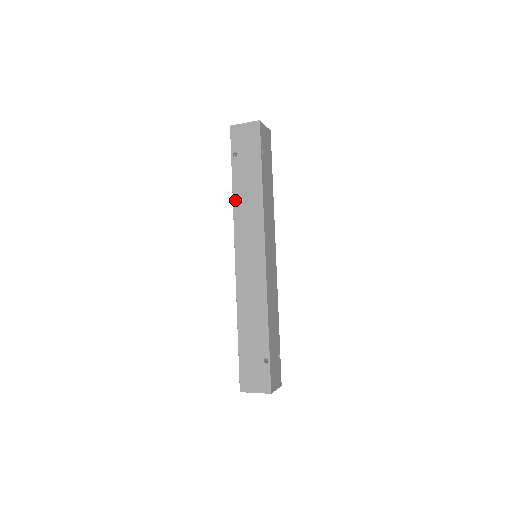
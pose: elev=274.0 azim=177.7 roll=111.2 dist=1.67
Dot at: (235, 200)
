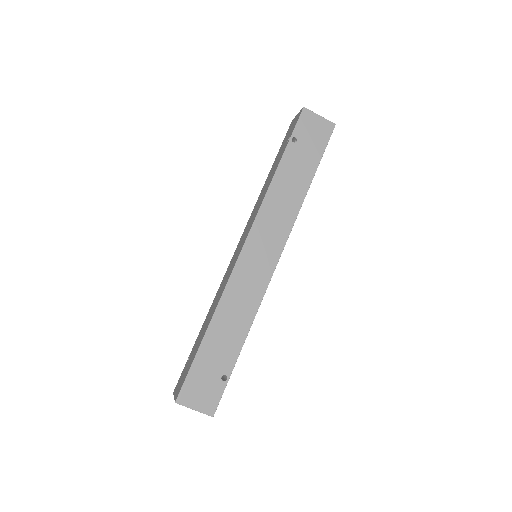
Dot at: (272, 187)
